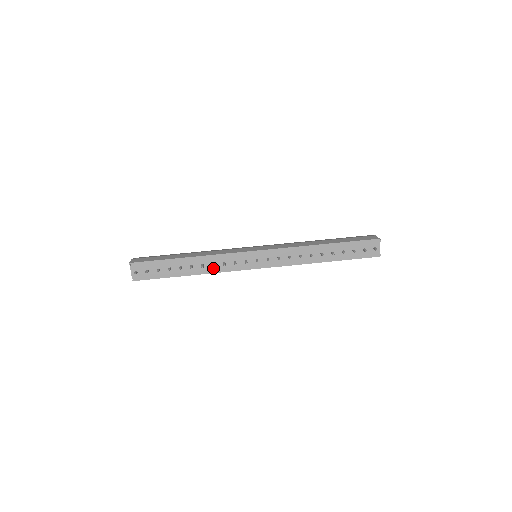
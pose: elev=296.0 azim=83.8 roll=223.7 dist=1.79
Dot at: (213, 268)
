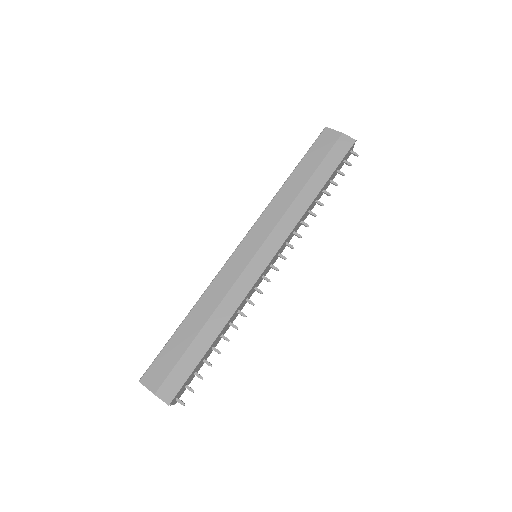
Dot at: (238, 313)
